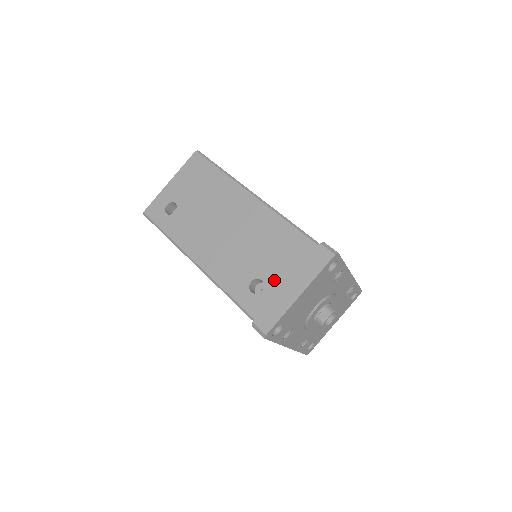
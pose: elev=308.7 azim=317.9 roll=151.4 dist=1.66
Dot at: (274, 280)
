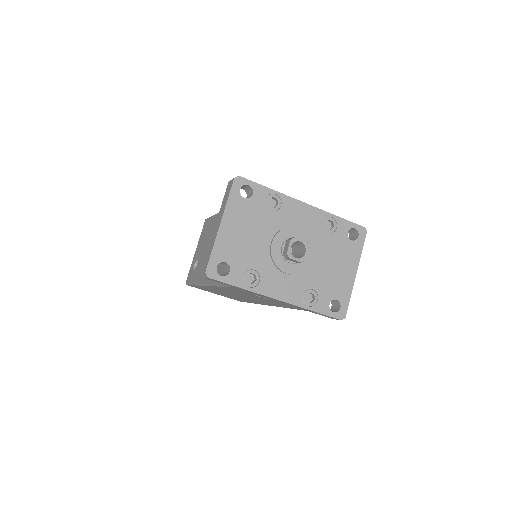
Dot at: occluded
